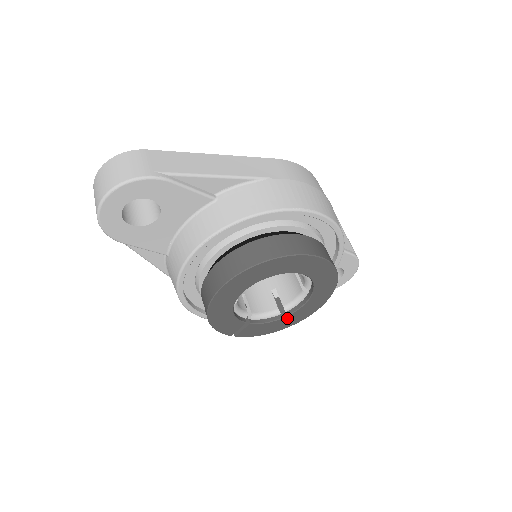
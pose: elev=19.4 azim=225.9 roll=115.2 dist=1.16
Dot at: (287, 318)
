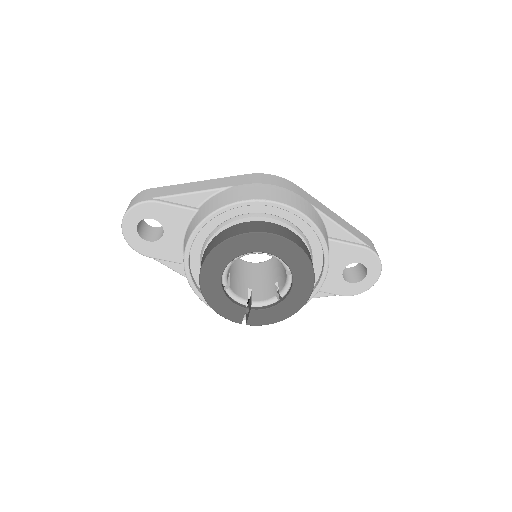
Dot at: (285, 303)
